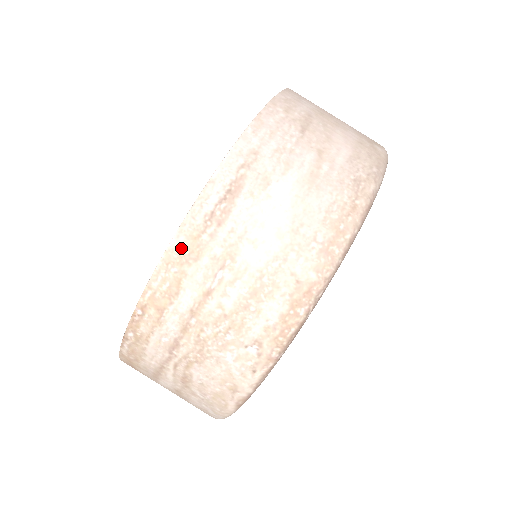
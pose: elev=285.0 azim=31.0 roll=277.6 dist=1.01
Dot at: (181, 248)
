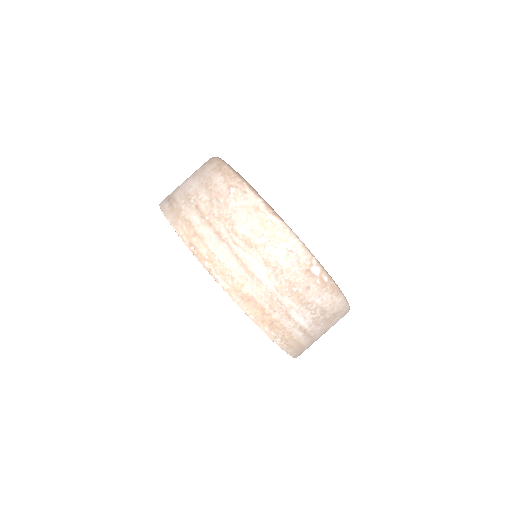
Dot at: (173, 217)
